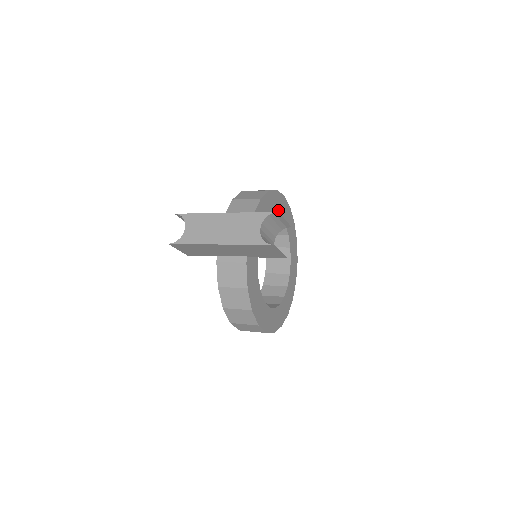
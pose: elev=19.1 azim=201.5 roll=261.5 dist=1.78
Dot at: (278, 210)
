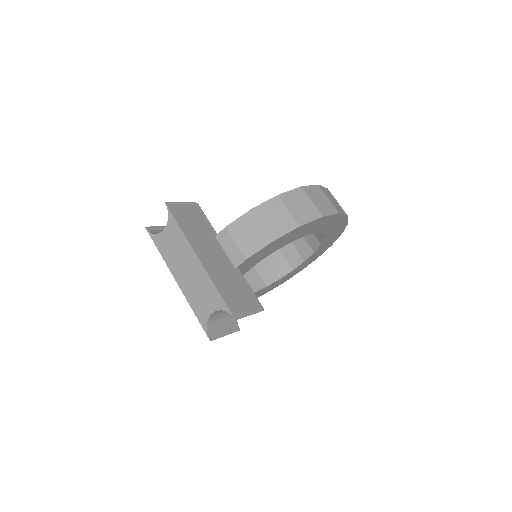
Dot at: (313, 230)
